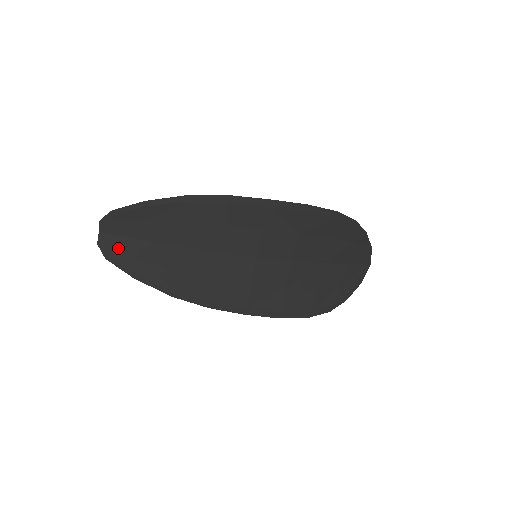
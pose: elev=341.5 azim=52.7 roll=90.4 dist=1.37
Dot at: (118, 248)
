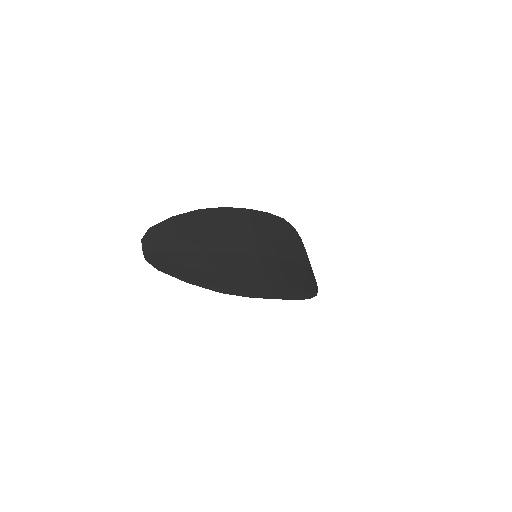
Dot at: (163, 260)
